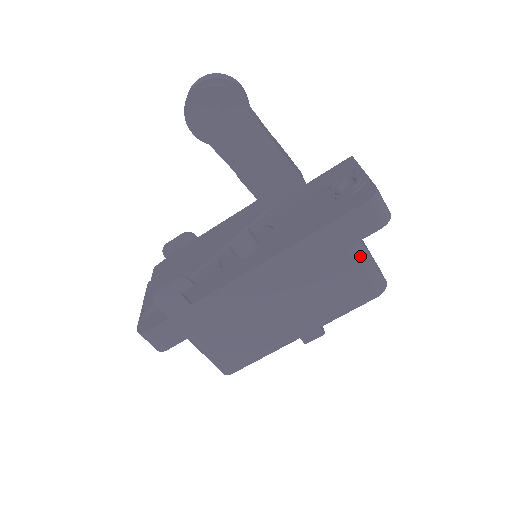
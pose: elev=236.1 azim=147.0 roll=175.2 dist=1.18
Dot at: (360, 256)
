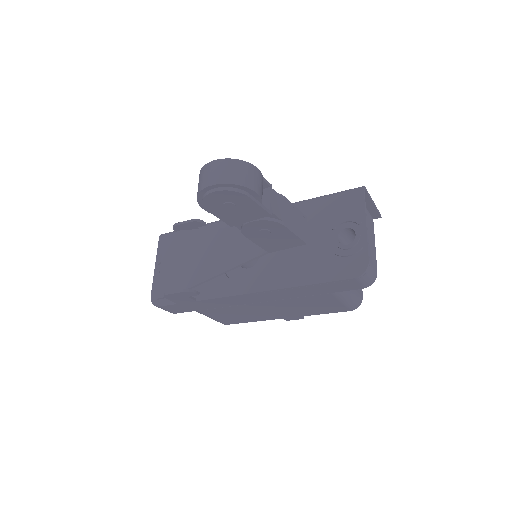
Dot at: (342, 295)
